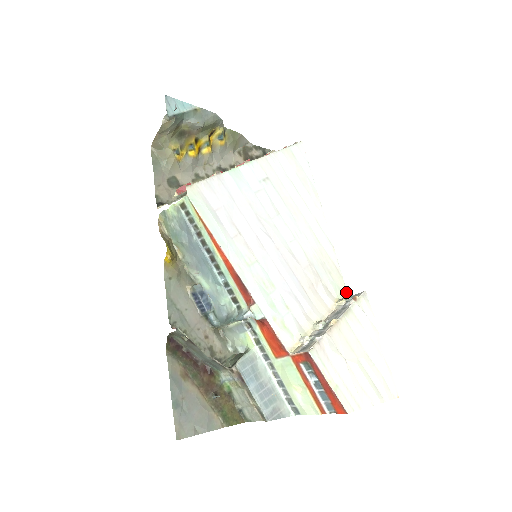
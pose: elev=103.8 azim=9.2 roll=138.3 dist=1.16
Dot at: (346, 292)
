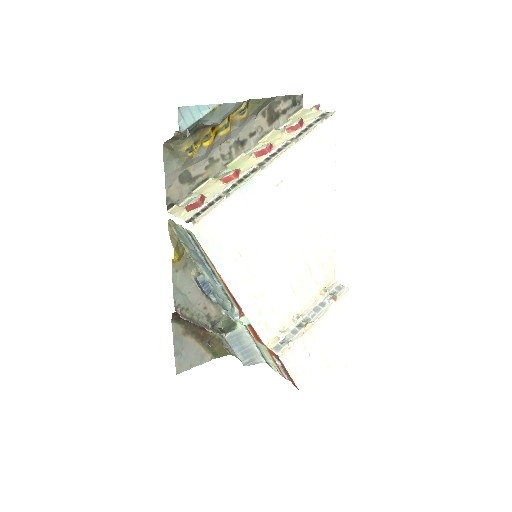
Dot at: (333, 278)
